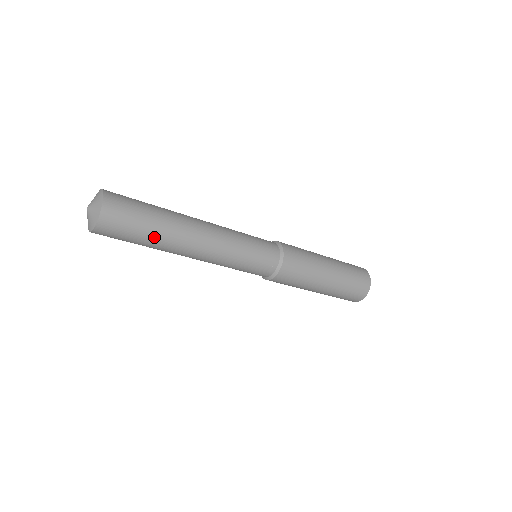
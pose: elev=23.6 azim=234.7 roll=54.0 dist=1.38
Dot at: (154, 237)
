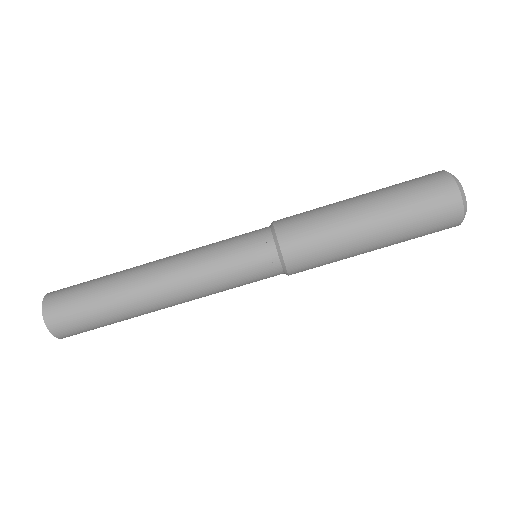
Dot at: (108, 308)
